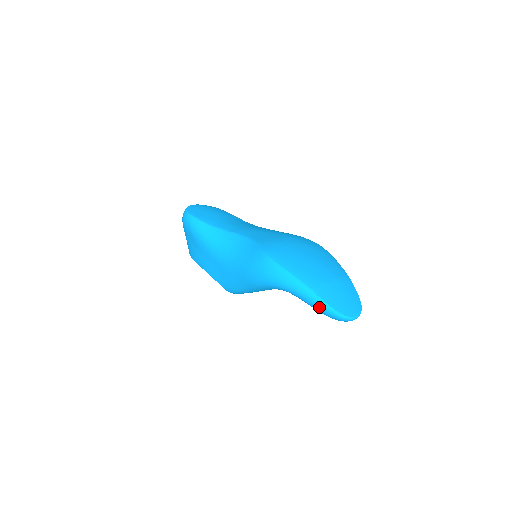
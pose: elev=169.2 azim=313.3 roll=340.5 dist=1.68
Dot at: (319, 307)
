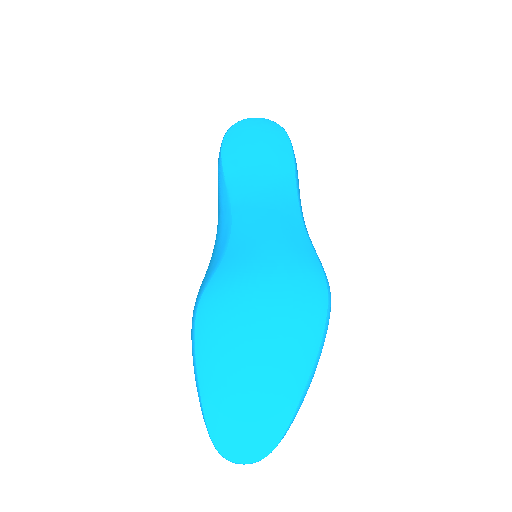
Dot at: occluded
